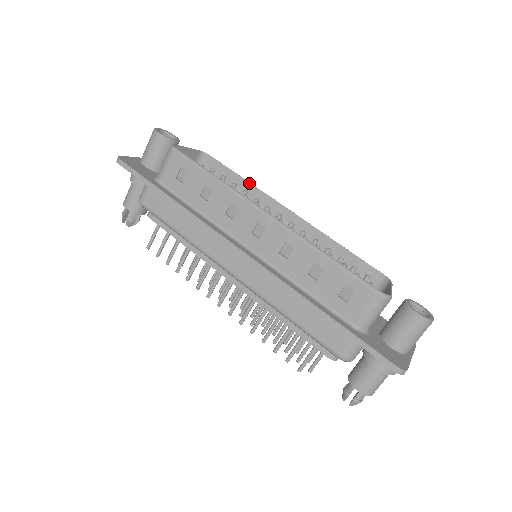
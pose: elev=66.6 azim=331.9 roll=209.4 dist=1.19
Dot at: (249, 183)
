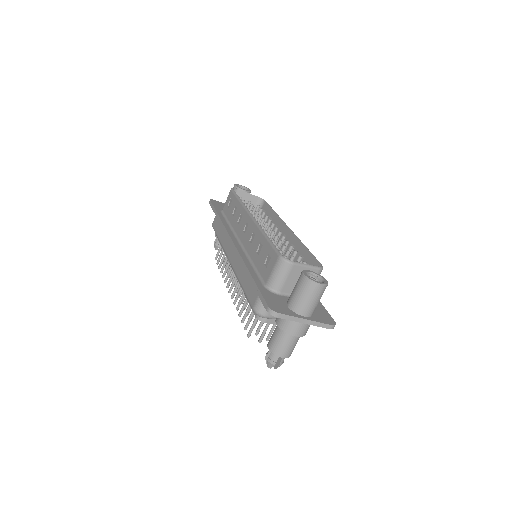
Dot at: (276, 213)
